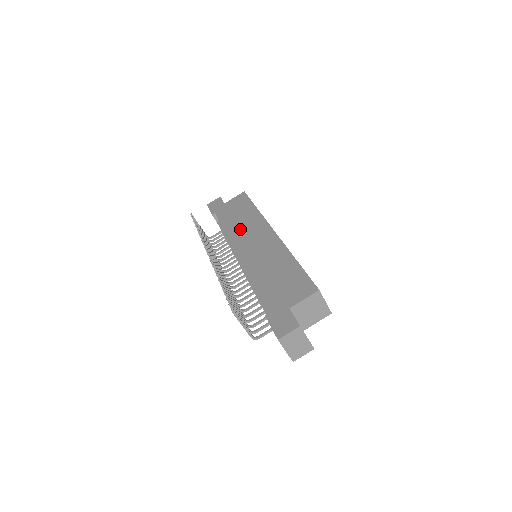
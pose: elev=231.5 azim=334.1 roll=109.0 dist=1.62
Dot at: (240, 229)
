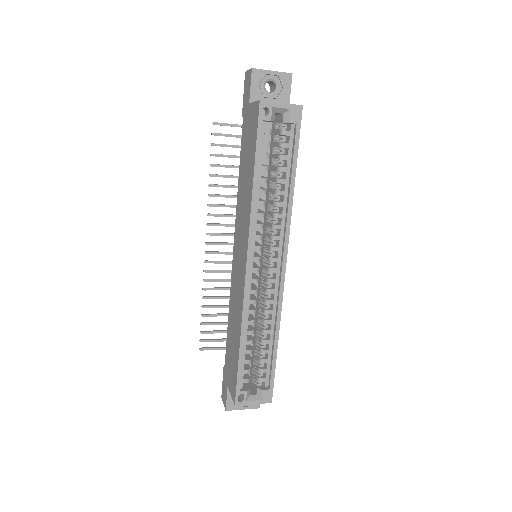
Dot at: (240, 207)
